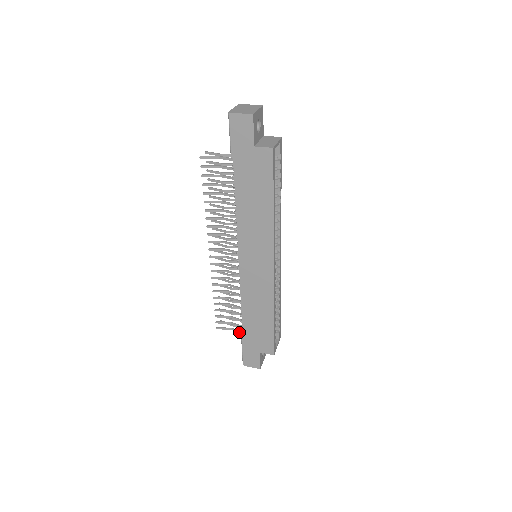
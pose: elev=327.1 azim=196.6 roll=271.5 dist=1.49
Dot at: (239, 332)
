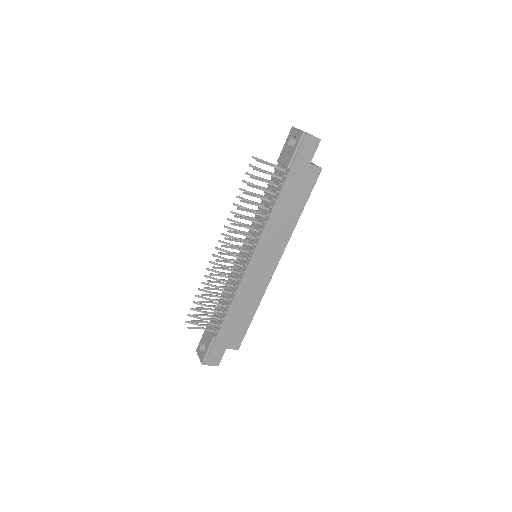
Dot at: (209, 330)
